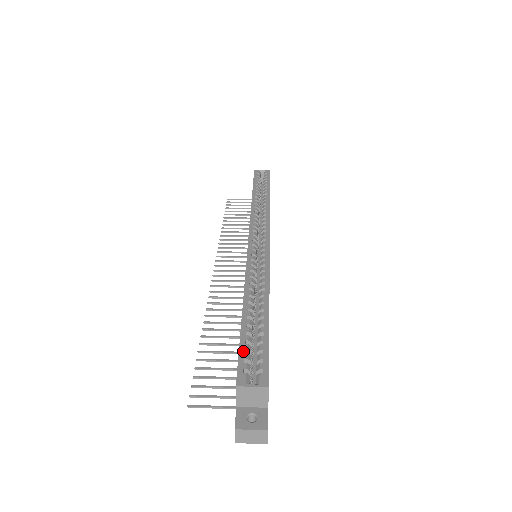
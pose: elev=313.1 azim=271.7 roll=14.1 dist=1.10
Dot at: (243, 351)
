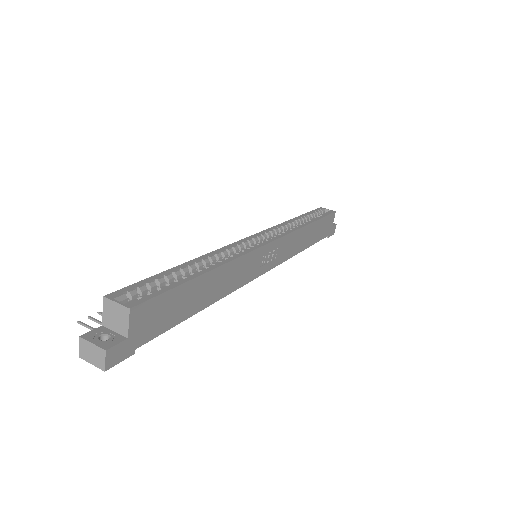
Dot at: (143, 282)
